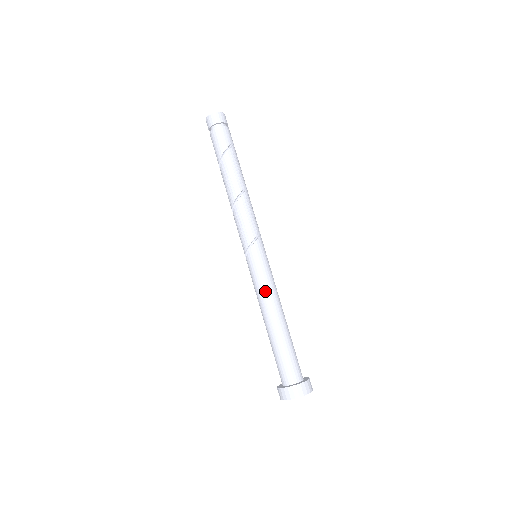
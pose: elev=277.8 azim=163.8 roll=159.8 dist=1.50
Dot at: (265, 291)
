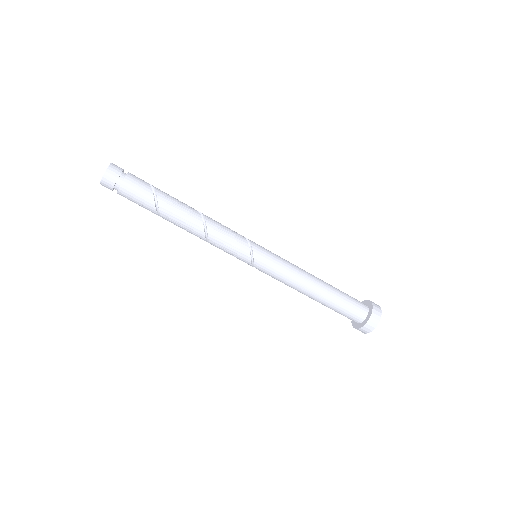
Dot at: (293, 271)
